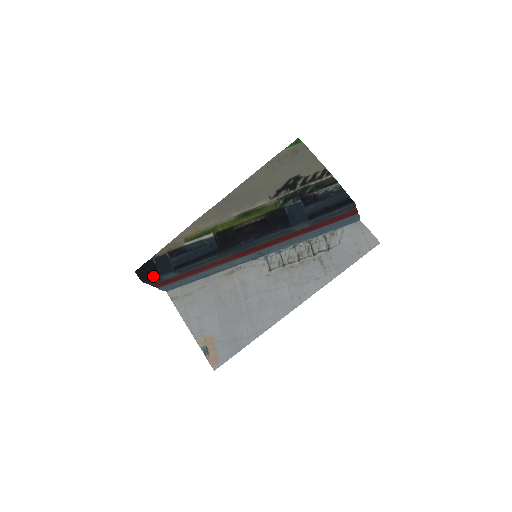
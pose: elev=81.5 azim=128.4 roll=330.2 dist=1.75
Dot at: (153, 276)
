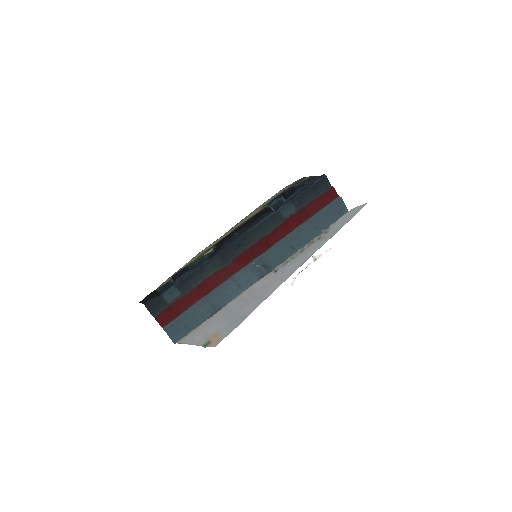
Dot at: (155, 296)
